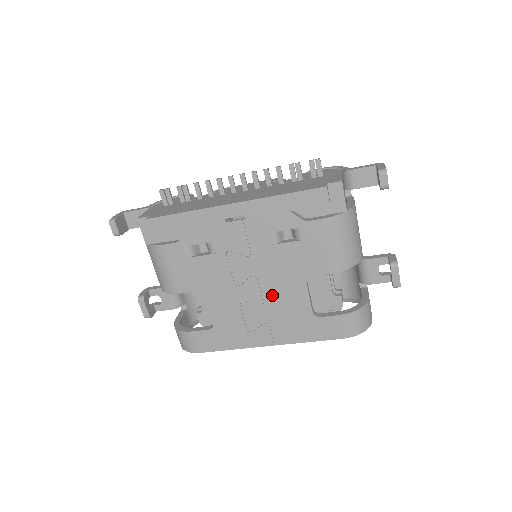
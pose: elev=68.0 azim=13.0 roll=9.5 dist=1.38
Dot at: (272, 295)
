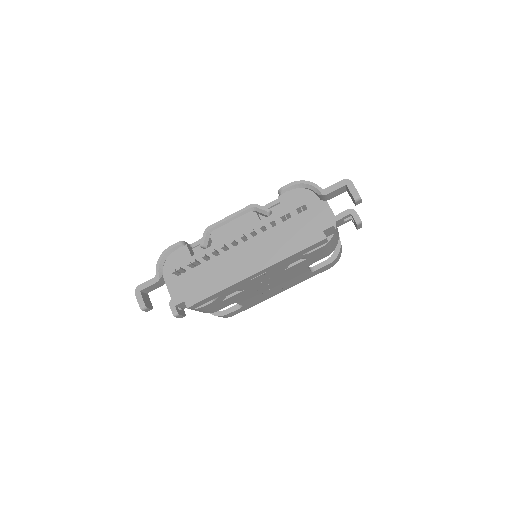
Dot at: (284, 281)
